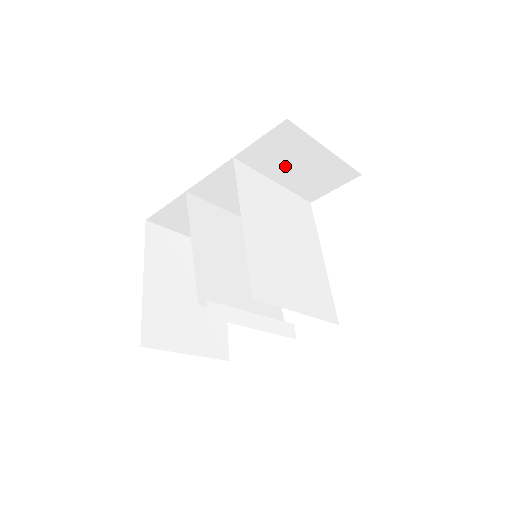
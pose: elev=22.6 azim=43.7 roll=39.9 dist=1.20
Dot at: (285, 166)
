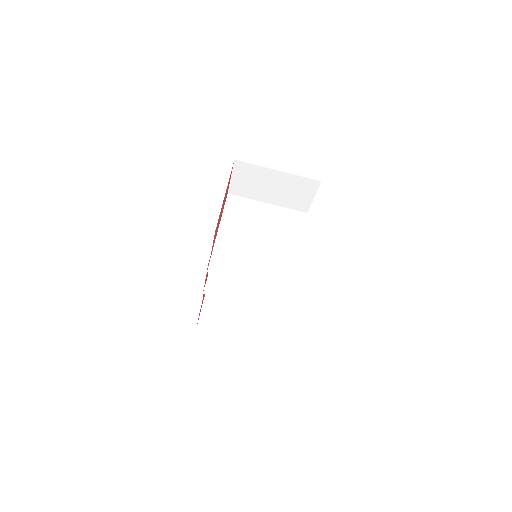
Dot at: (263, 190)
